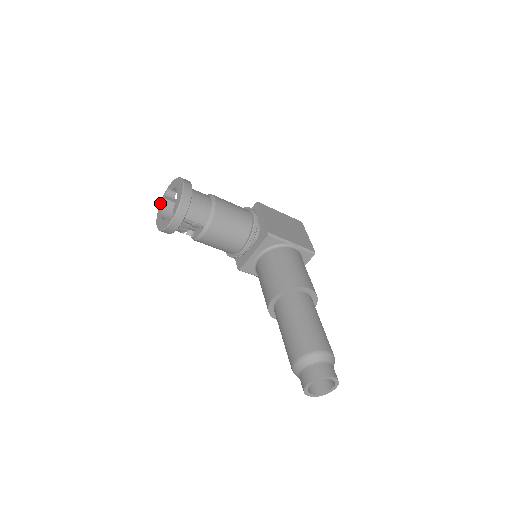
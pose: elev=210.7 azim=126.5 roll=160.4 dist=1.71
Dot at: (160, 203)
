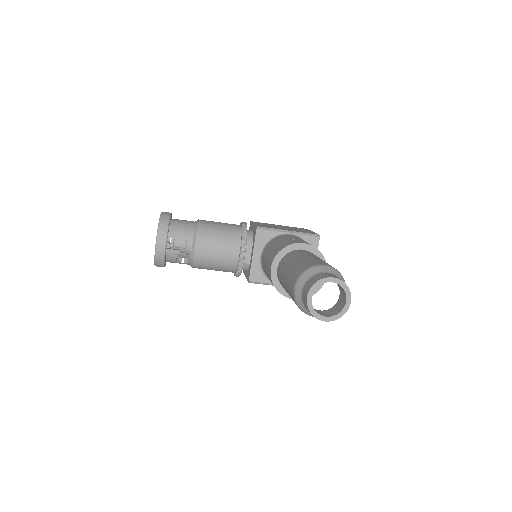
Dot at: occluded
